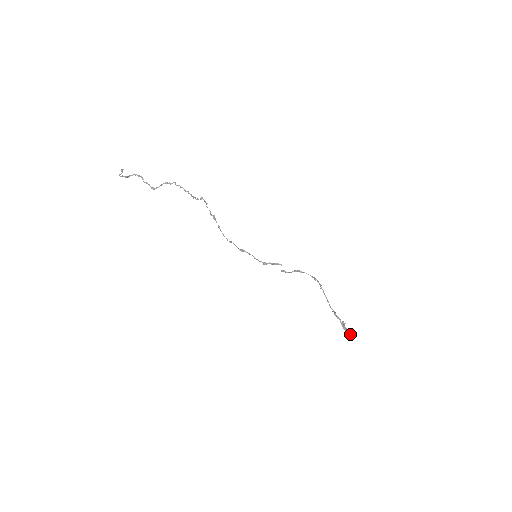
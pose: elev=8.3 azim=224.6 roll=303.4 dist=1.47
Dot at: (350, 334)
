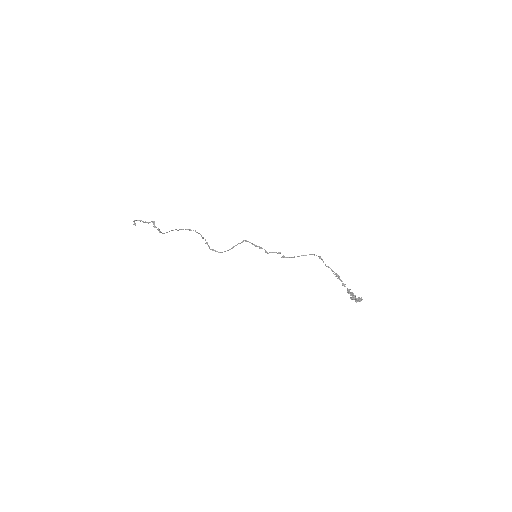
Dot at: (358, 297)
